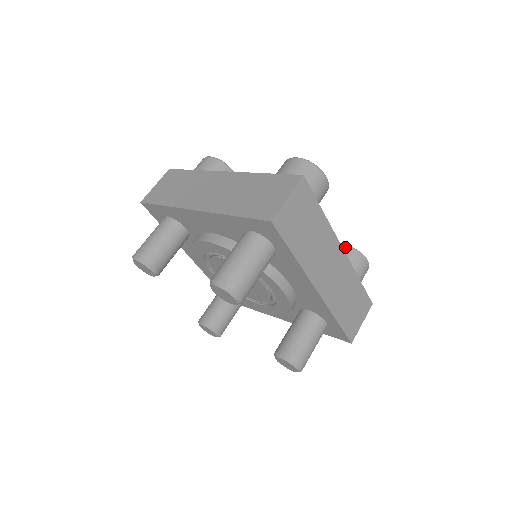
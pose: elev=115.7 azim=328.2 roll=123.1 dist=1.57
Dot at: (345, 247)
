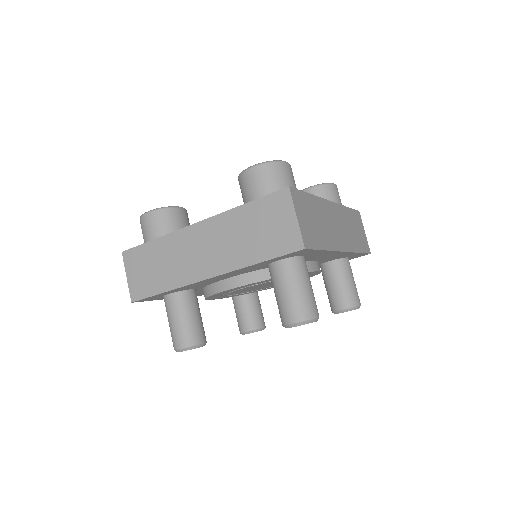
Dot at: (313, 189)
